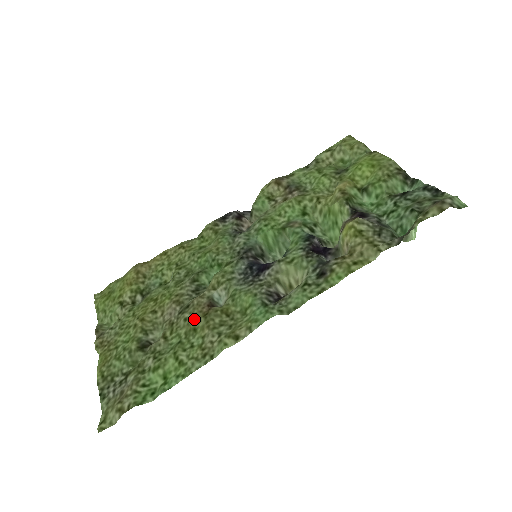
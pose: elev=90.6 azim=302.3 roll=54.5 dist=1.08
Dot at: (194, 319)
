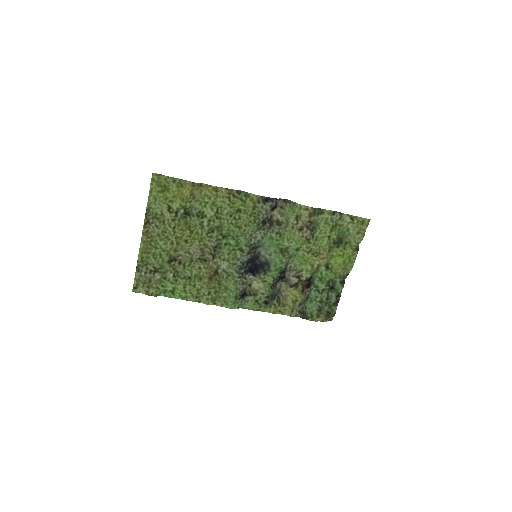
Dot at: (204, 275)
